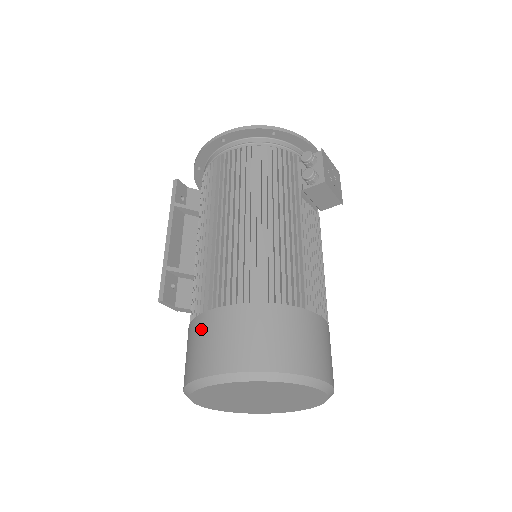
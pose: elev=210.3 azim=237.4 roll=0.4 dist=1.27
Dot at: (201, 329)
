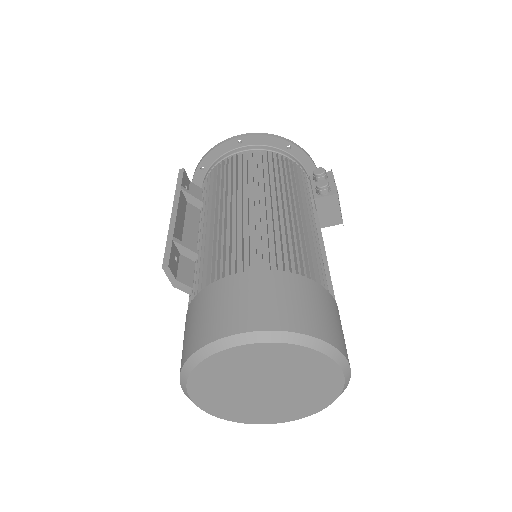
Dot at: (221, 292)
